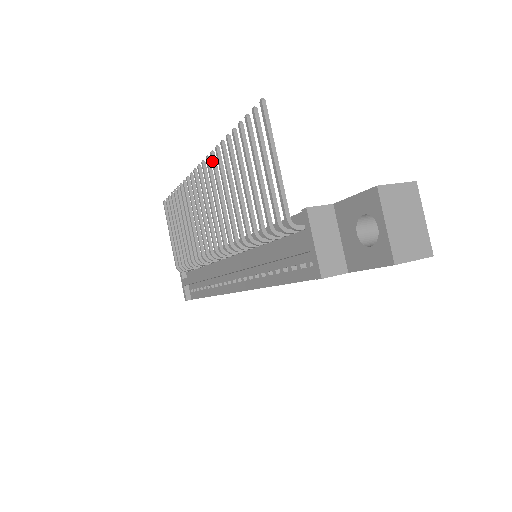
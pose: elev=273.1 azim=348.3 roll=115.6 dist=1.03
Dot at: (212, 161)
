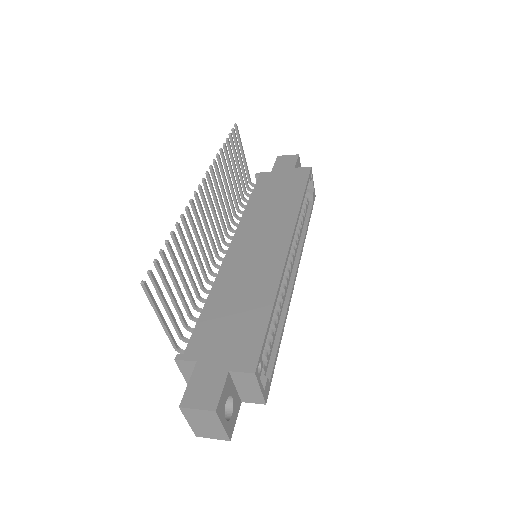
Dot at: (187, 214)
